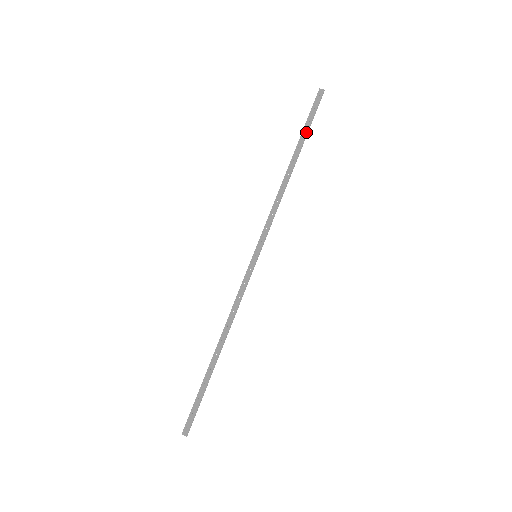
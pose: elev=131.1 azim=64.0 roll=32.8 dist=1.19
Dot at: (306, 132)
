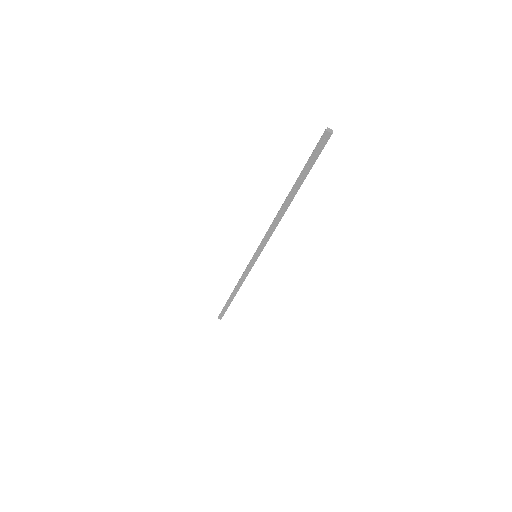
Dot at: (304, 177)
